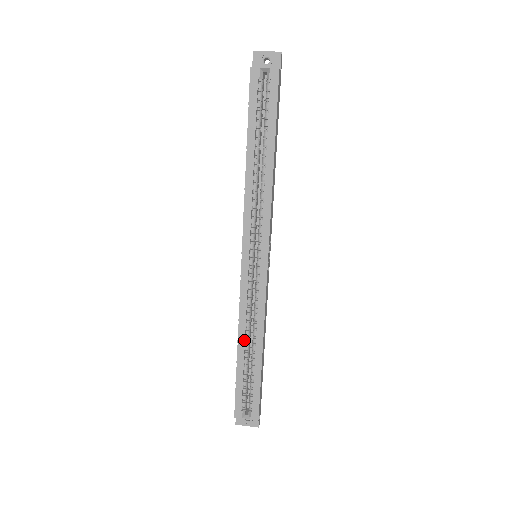
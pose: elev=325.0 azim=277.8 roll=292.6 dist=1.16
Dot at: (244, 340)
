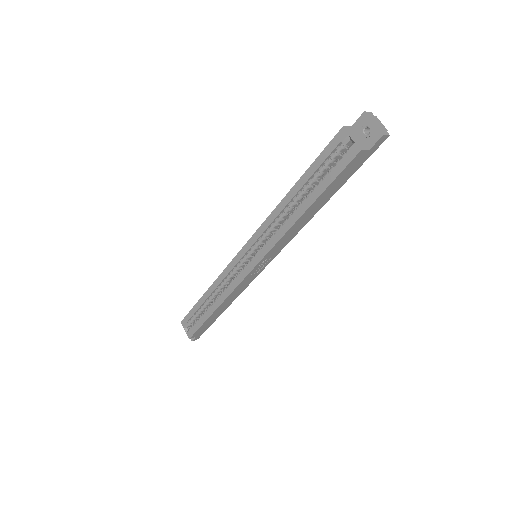
Dot at: (211, 293)
